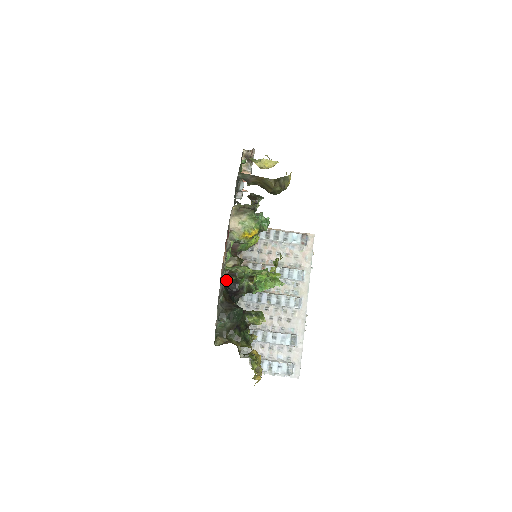
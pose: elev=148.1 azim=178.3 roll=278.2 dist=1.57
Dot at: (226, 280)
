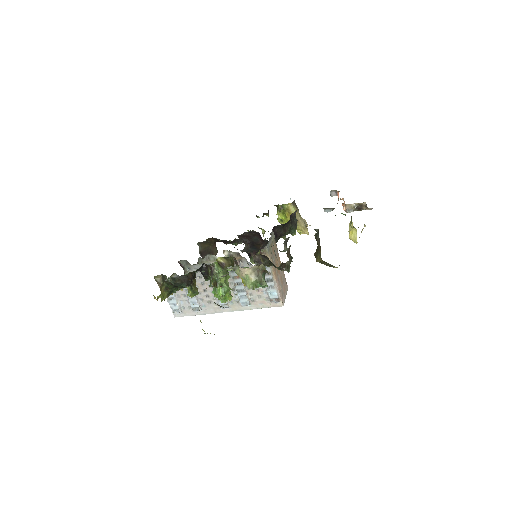
Dot at: (207, 265)
